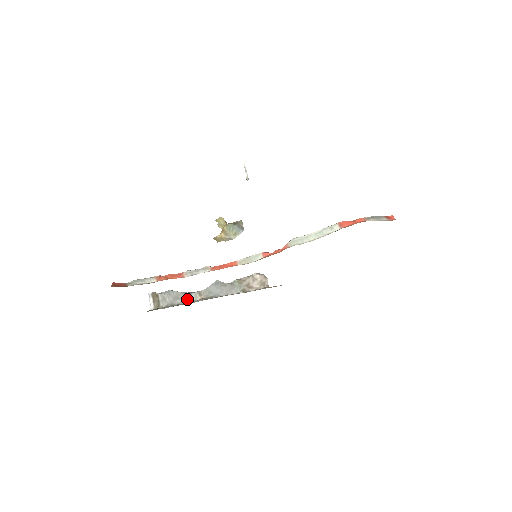
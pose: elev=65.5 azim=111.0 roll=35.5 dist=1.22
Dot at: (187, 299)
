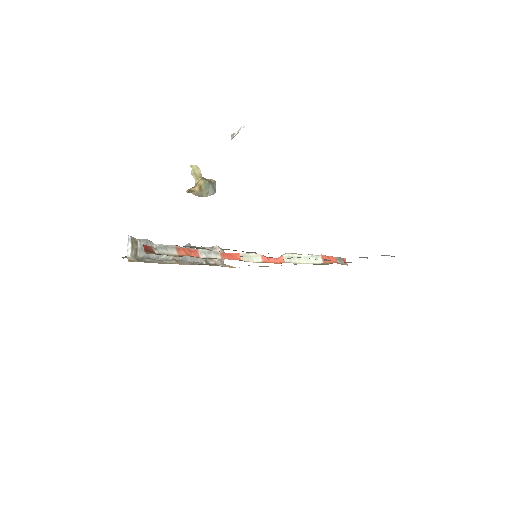
Dot at: (162, 255)
